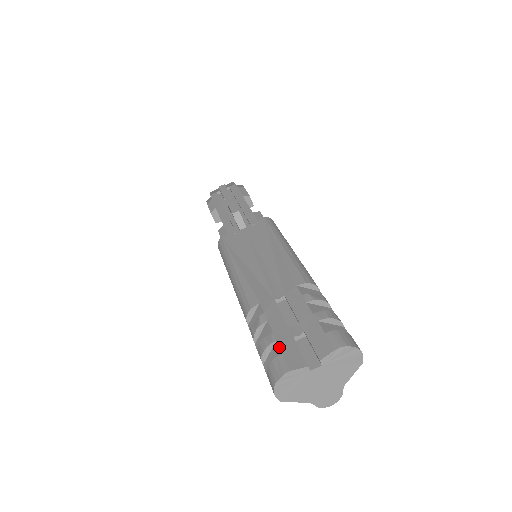
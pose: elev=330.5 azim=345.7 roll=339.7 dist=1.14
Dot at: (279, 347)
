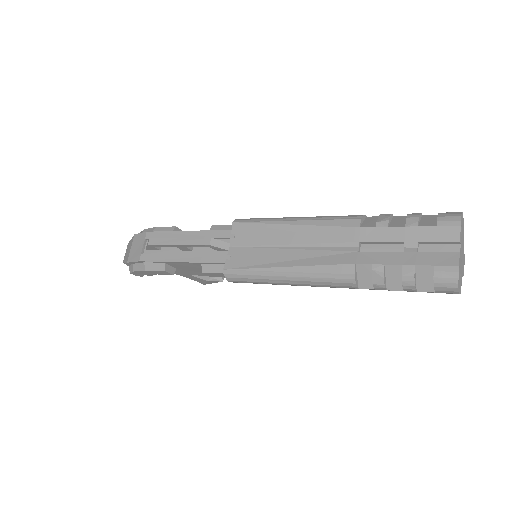
Dot at: (424, 266)
